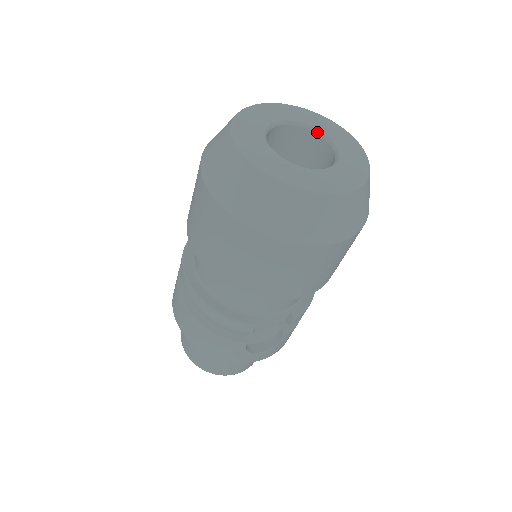
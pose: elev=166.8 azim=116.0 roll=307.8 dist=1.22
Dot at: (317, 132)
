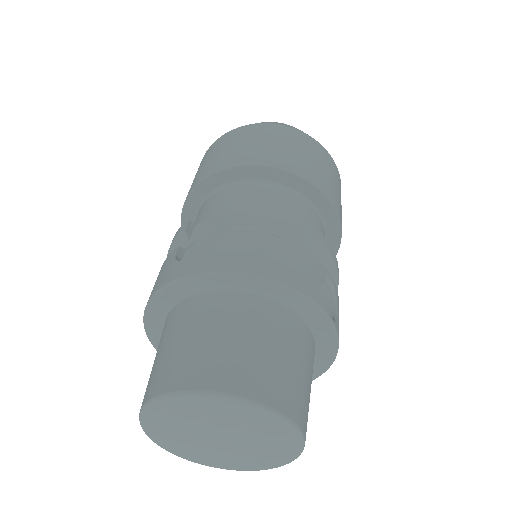
Dot at: occluded
